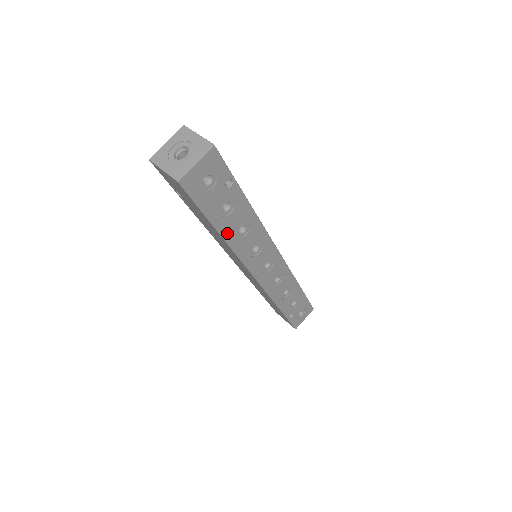
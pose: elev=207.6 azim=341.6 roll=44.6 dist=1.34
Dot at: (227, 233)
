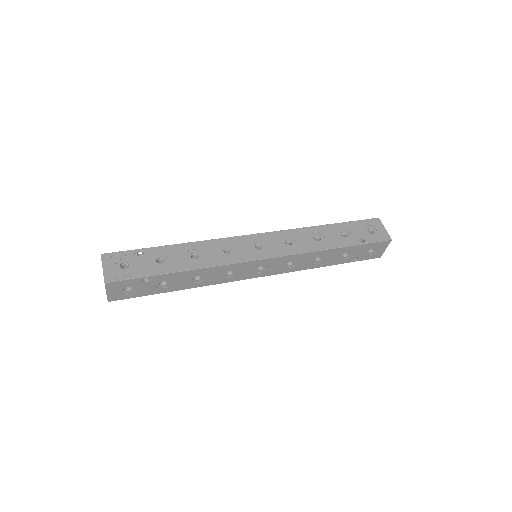
Dot at: (185, 286)
